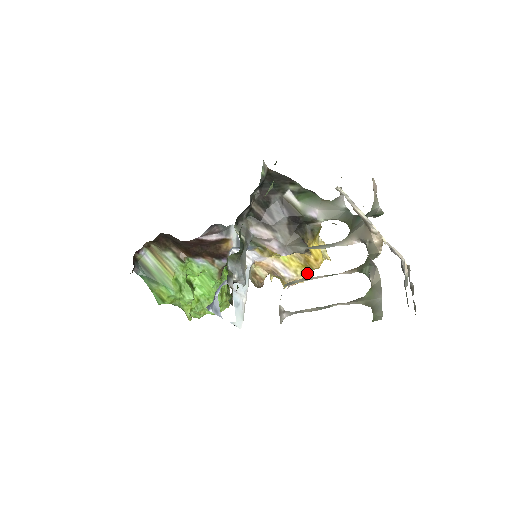
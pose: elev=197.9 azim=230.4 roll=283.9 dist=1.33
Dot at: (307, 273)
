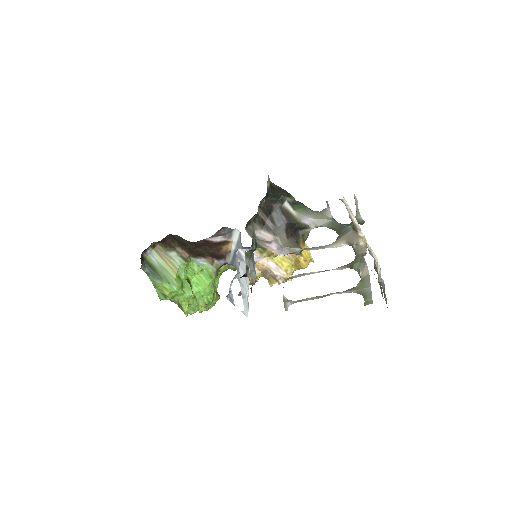
Dot at: (292, 273)
